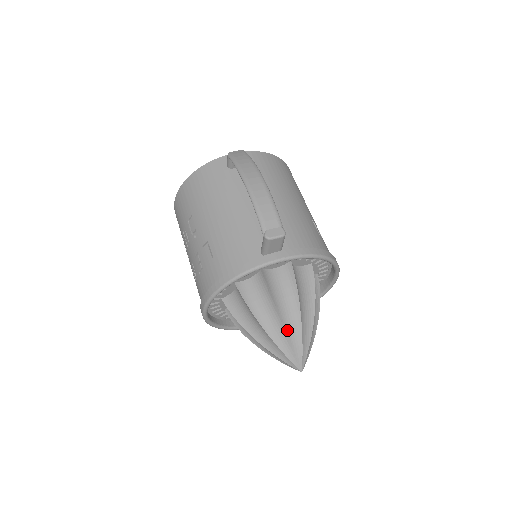
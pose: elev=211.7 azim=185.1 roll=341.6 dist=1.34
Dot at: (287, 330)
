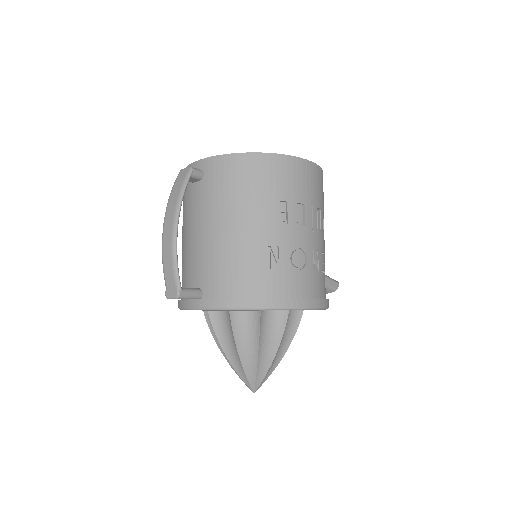
Dot at: (230, 359)
